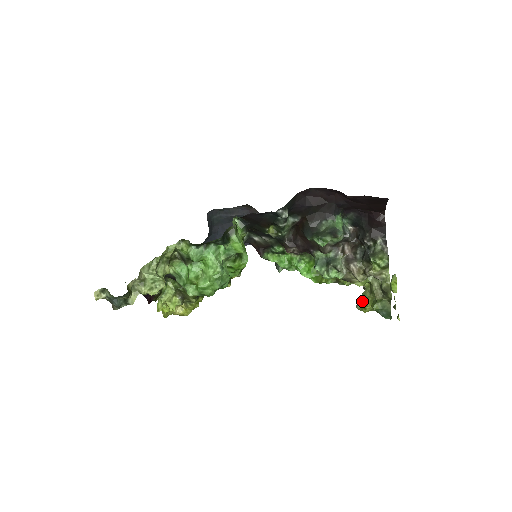
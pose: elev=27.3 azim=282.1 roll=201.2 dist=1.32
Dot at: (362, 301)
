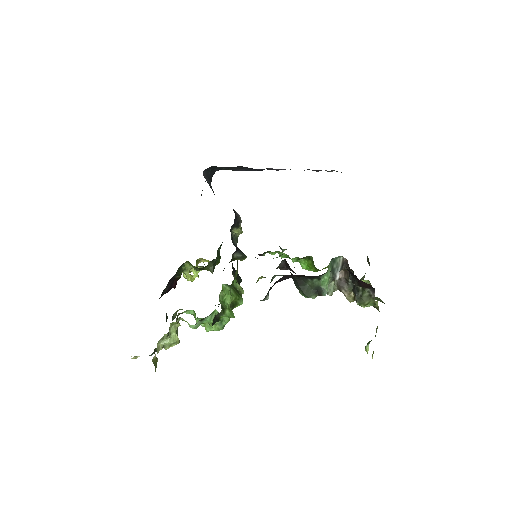
Dot at: occluded
